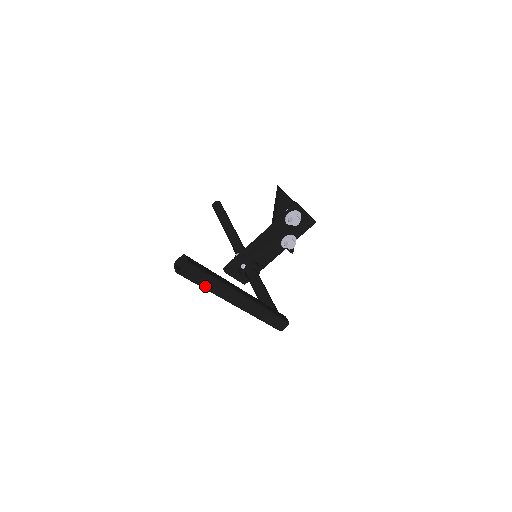
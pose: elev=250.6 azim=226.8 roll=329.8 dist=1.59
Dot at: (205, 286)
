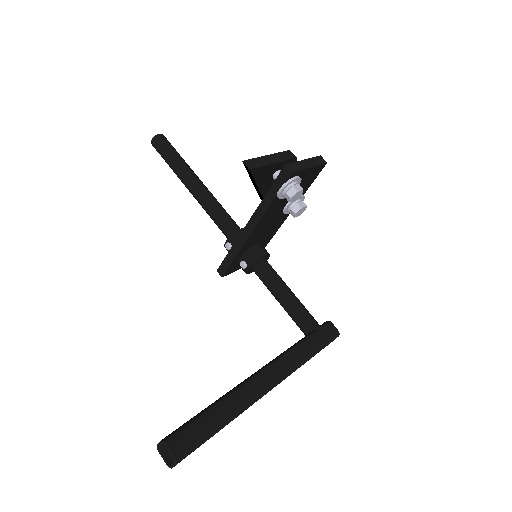
Dot at: occluded
